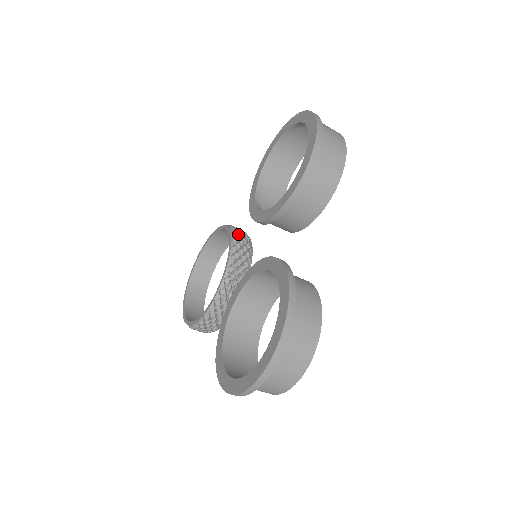
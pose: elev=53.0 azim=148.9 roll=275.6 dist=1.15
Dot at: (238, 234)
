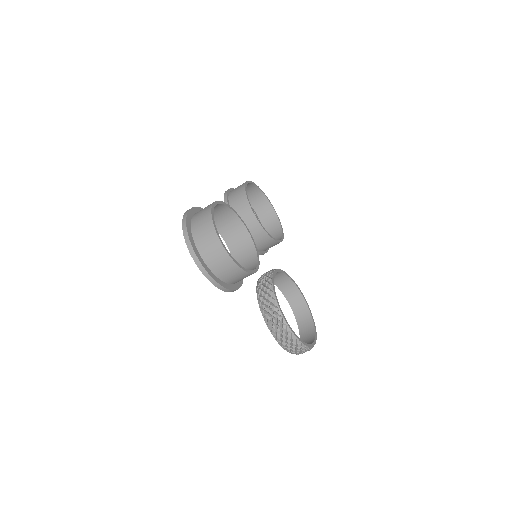
Dot at: occluded
